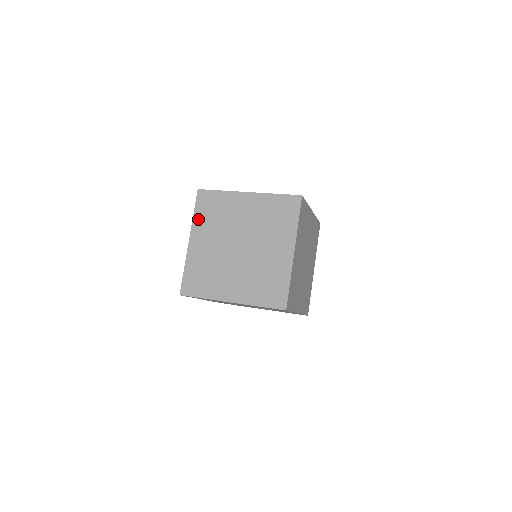
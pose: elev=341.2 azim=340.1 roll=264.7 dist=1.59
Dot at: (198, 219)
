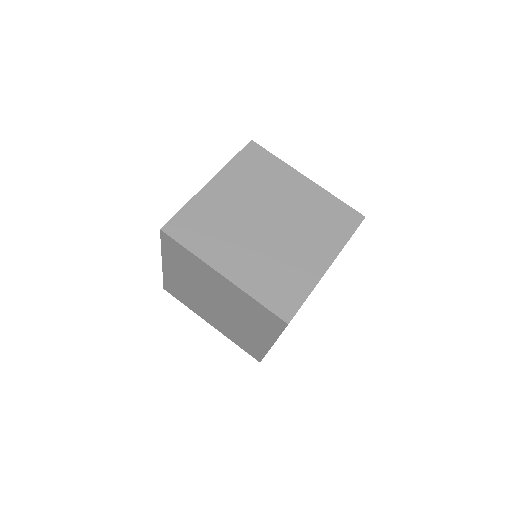
Dot at: (234, 167)
